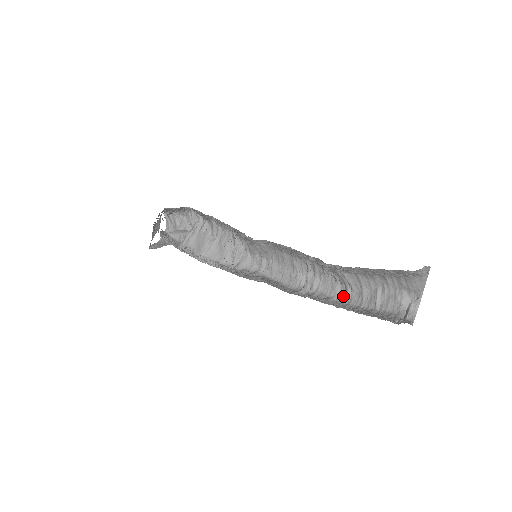
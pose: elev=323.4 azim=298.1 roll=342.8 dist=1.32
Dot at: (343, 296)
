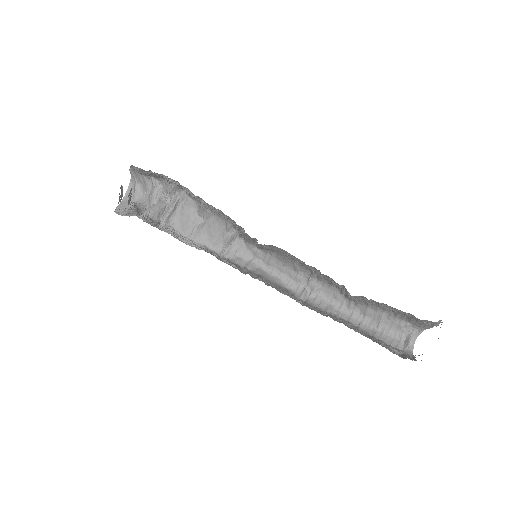
Dot at: (345, 307)
